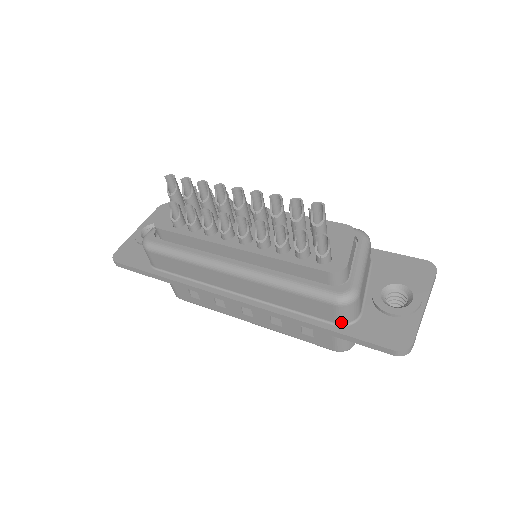
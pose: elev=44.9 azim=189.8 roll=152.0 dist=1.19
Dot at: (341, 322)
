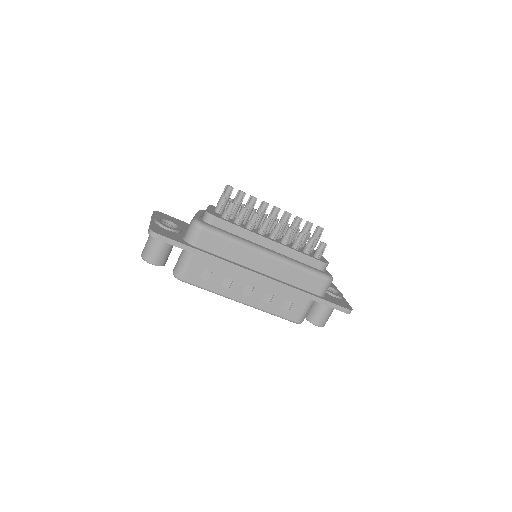
Dot at: (322, 294)
